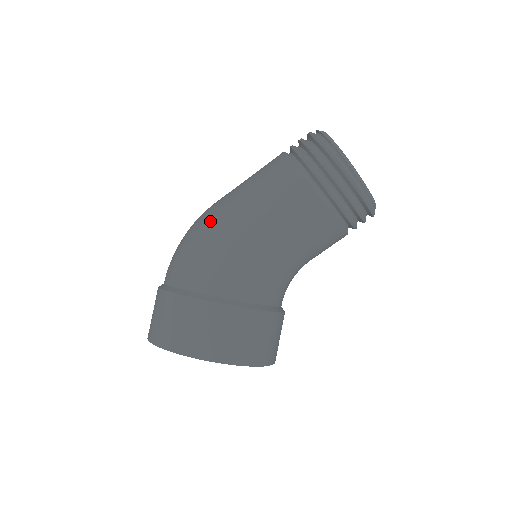
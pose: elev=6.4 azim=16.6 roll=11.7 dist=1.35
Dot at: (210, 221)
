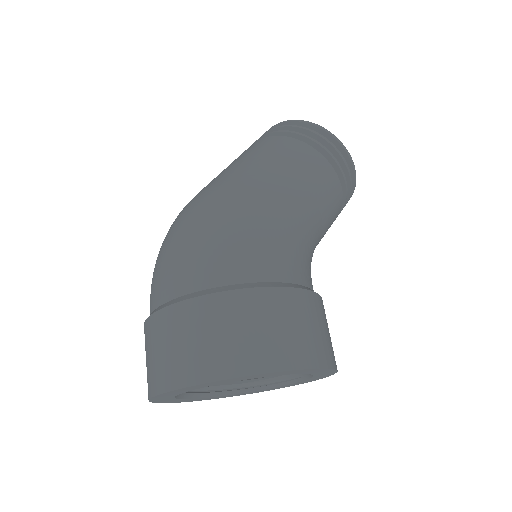
Dot at: (239, 198)
